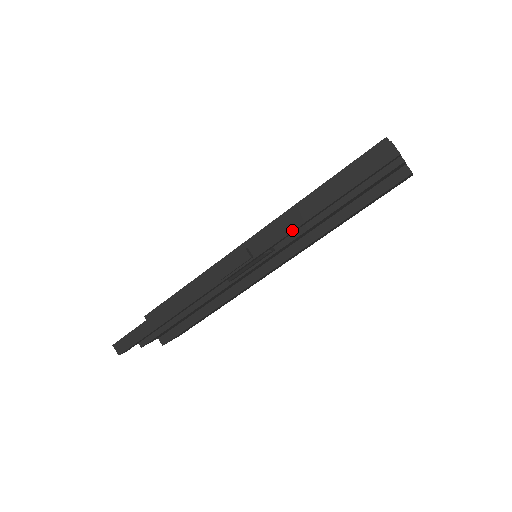
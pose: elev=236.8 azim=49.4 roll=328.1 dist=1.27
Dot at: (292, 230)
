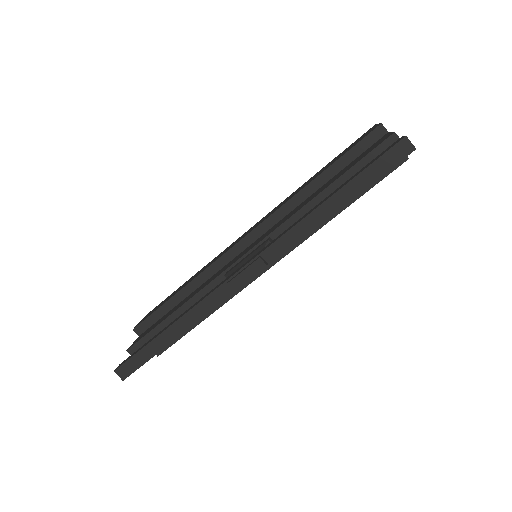
Dot at: (308, 233)
